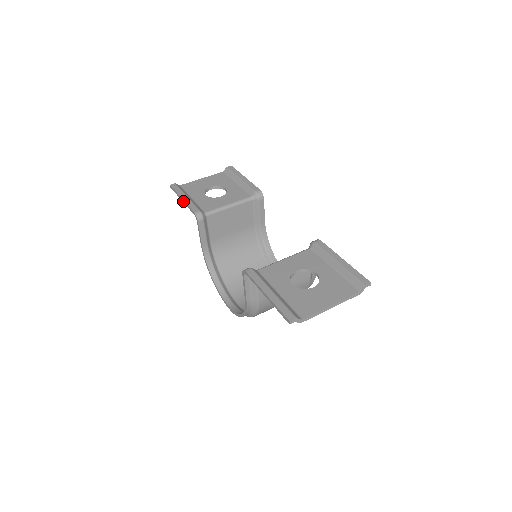
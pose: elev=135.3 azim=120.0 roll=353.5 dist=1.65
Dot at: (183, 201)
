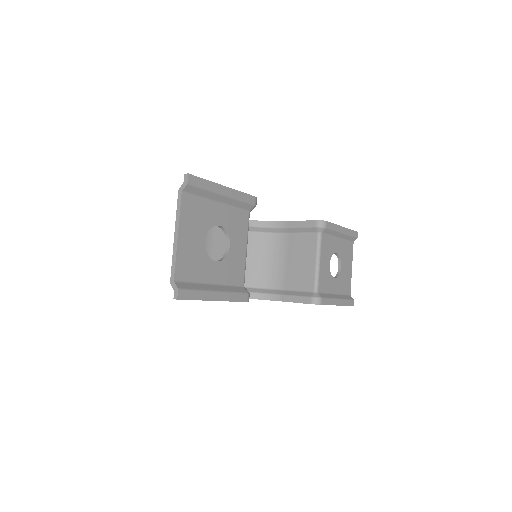
Dot at: occluded
